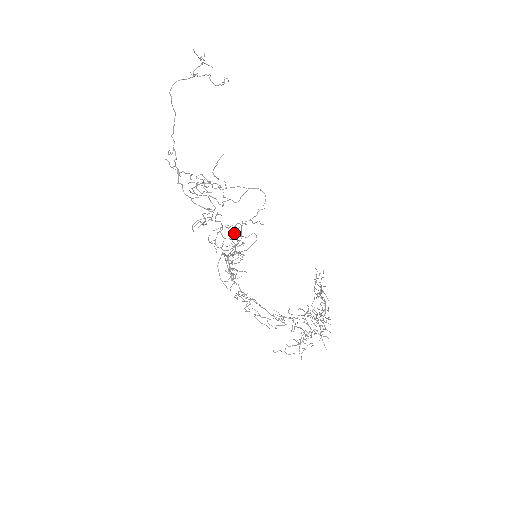
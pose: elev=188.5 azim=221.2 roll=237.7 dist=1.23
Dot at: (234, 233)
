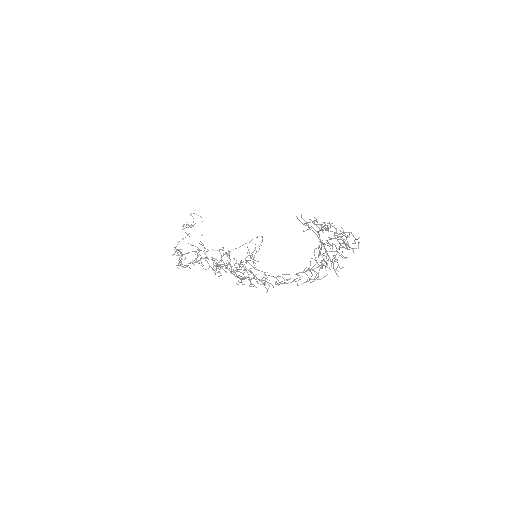
Dot at: (240, 263)
